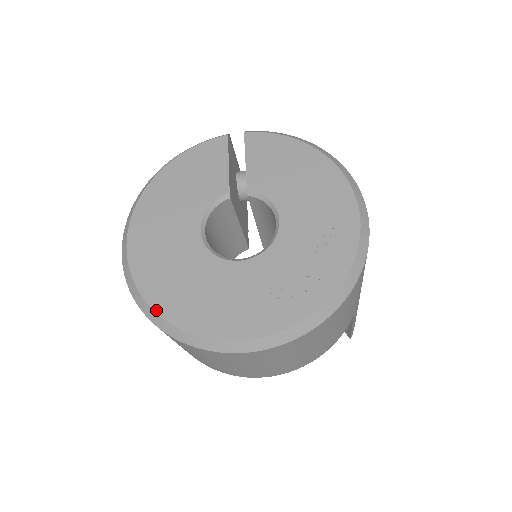
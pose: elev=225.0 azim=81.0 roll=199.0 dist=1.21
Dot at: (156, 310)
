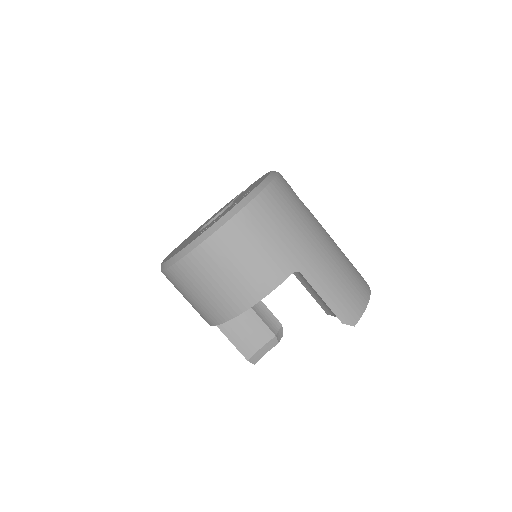
Dot at: occluded
